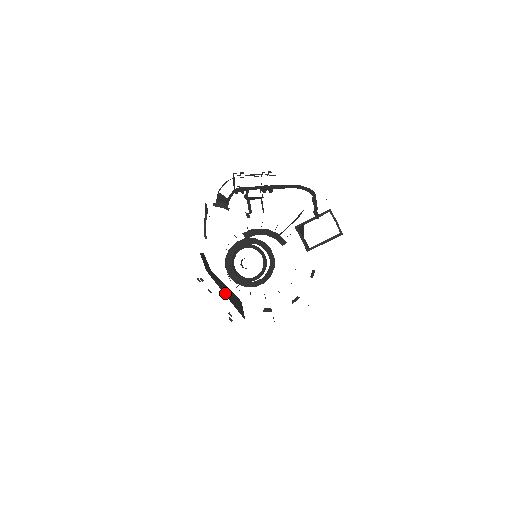
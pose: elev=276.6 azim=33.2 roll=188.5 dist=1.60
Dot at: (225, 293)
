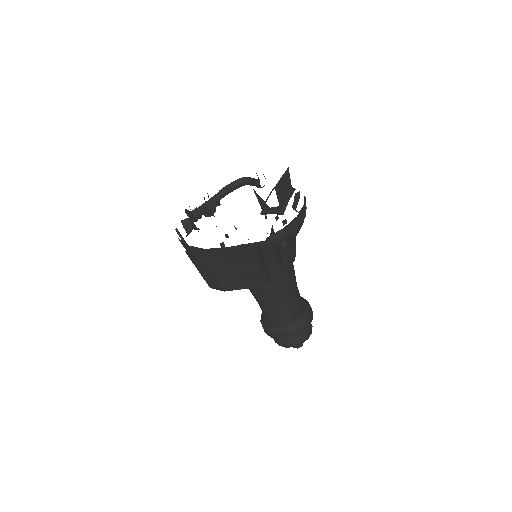
Dot at: (231, 249)
